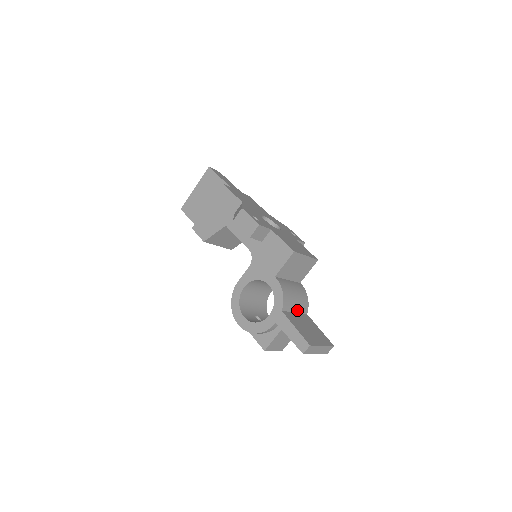
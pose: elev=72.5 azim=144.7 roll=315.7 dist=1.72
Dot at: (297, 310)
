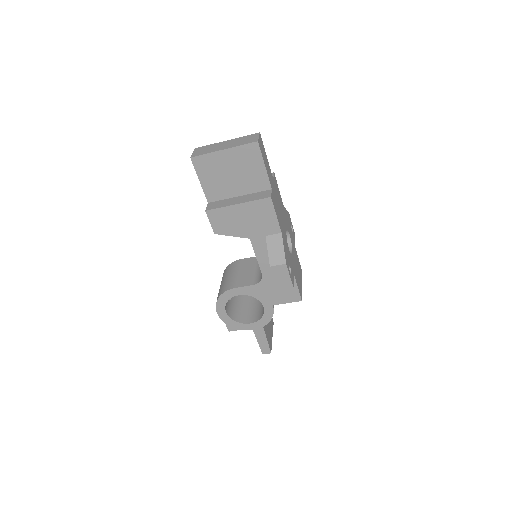
Dot at: occluded
